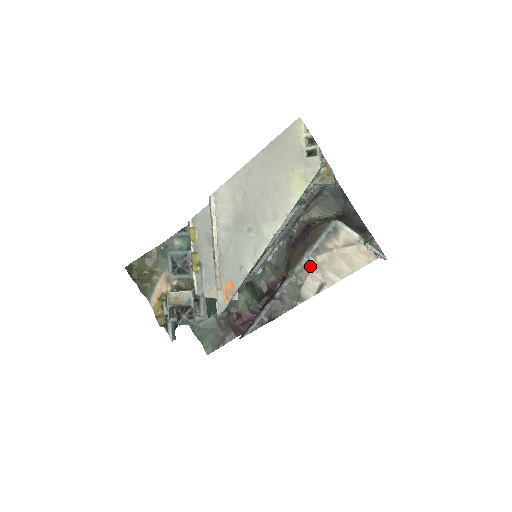
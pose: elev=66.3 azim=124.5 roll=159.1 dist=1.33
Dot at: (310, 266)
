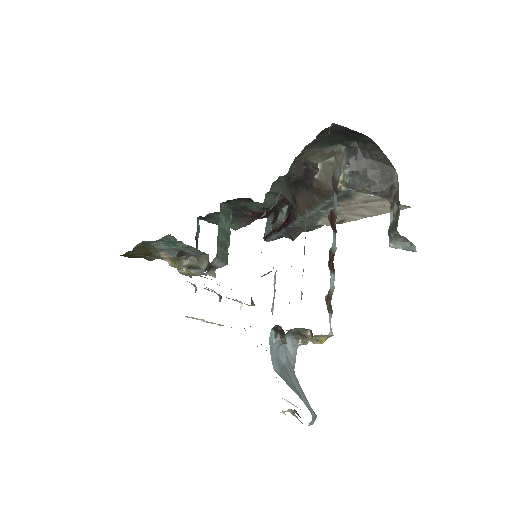
Dot at: (322, 214)
